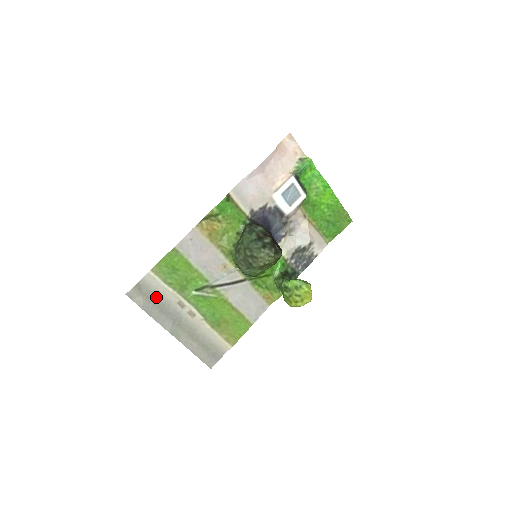
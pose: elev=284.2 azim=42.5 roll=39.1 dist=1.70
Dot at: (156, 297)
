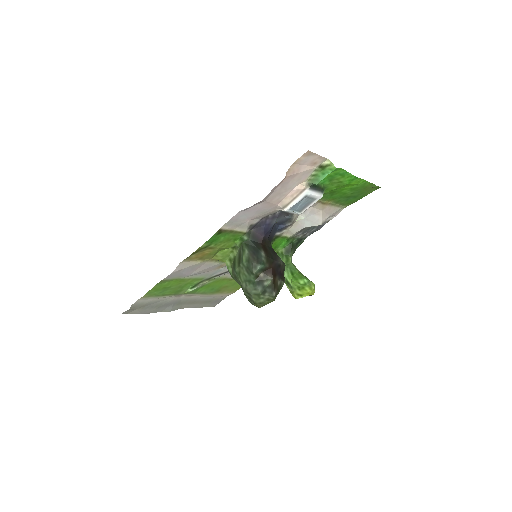
Dot at: (152, 304)
